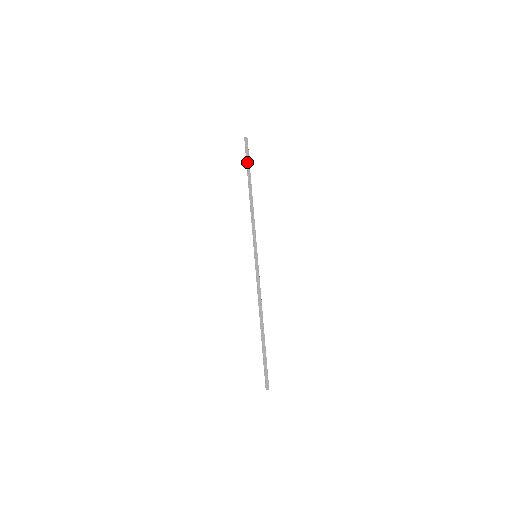
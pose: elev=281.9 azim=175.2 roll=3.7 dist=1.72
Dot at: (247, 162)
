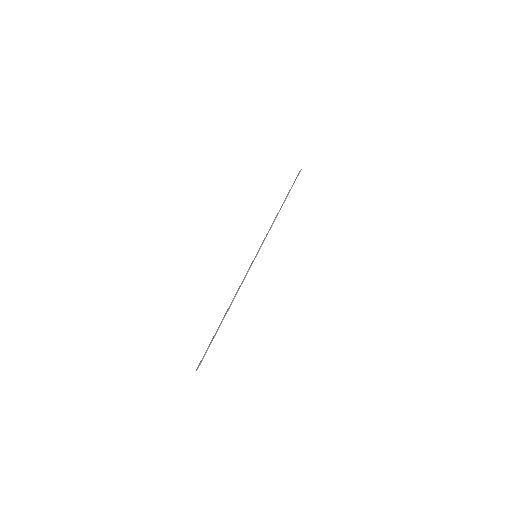
Dot at: (291, 187)
